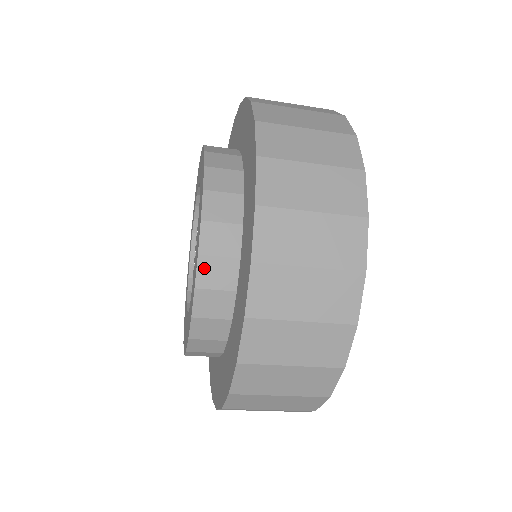
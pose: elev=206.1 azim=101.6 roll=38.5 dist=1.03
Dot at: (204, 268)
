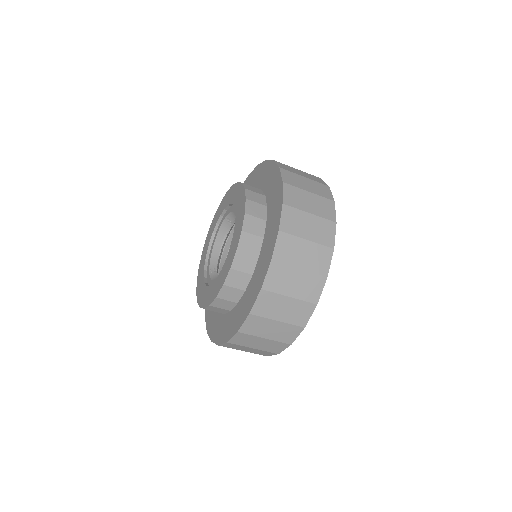
Dot at: (238, 258)
